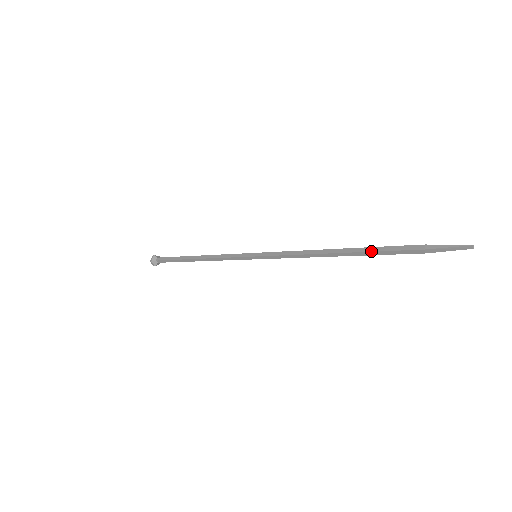
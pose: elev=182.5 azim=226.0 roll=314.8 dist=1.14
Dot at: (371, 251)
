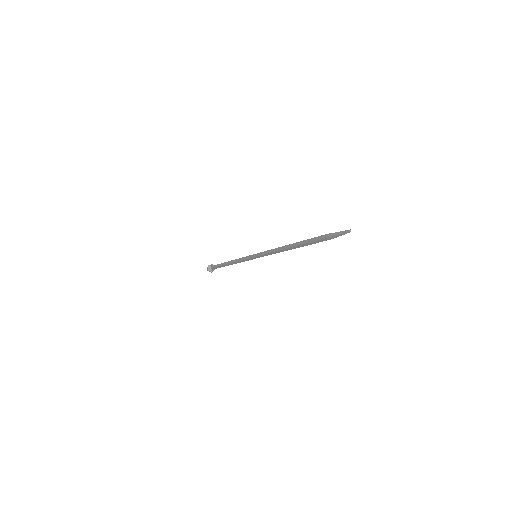
Dot at: (305, 243)
